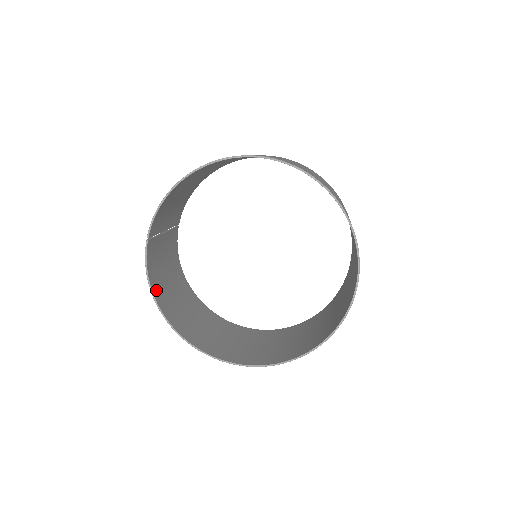
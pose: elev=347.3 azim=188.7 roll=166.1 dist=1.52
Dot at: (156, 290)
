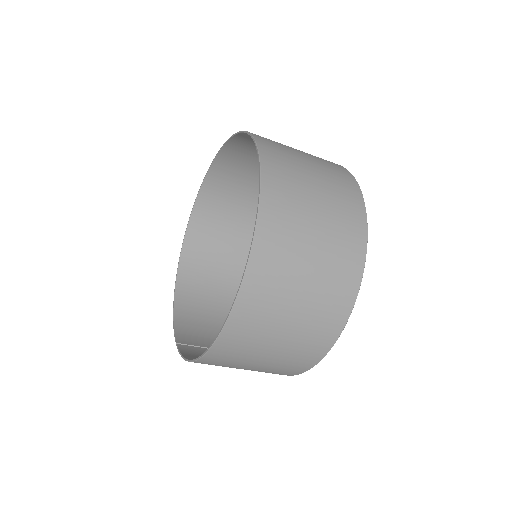
Dot at: occluded
